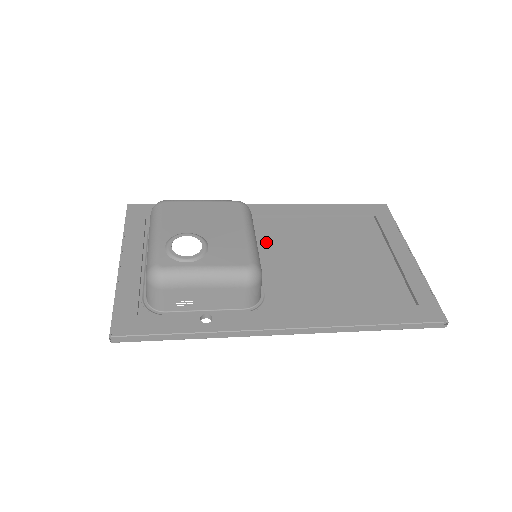
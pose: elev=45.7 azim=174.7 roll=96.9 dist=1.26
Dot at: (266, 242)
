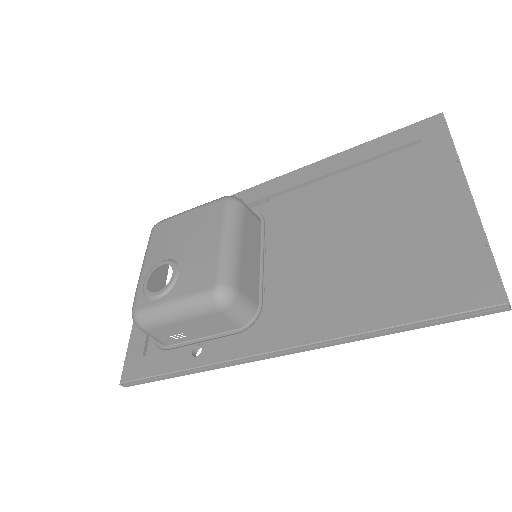
Dot at: (276, 230)
